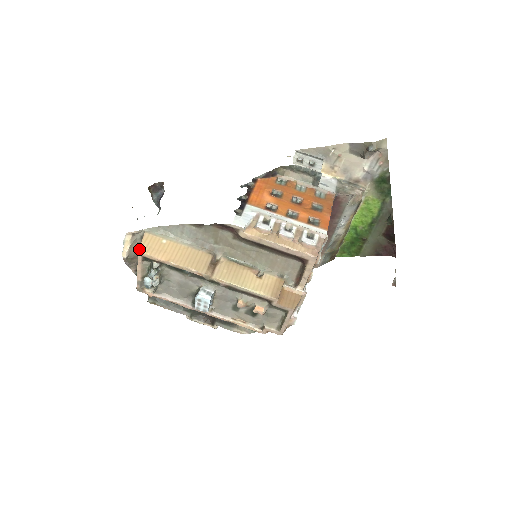
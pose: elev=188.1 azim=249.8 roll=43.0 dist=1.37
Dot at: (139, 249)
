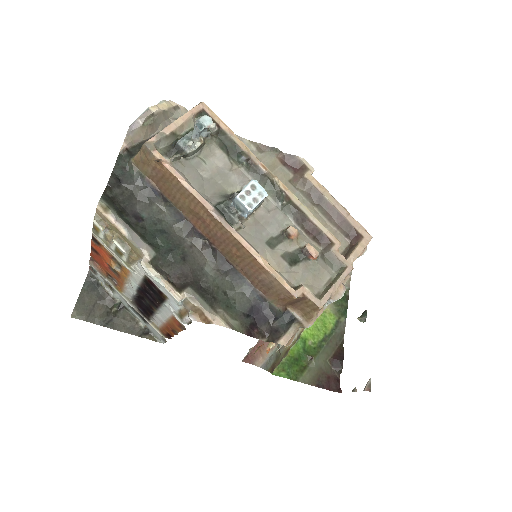
Dot at: (202, 102)
